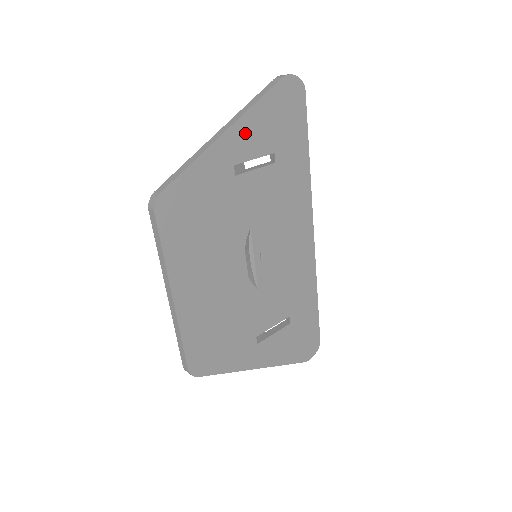
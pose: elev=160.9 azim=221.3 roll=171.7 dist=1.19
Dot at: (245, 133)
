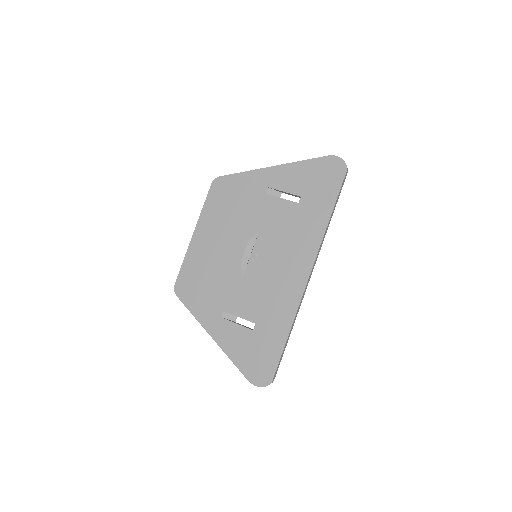
Dot at: (285, 174)
